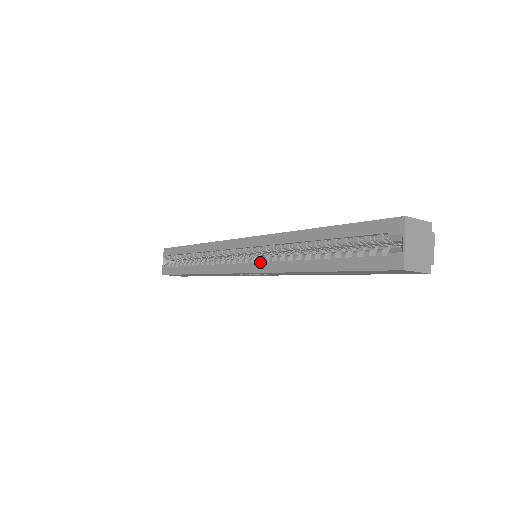
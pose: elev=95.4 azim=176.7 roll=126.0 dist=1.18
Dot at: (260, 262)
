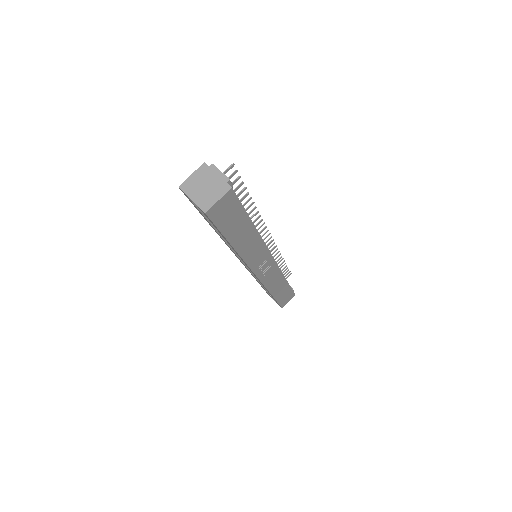
Dot at: occluded
